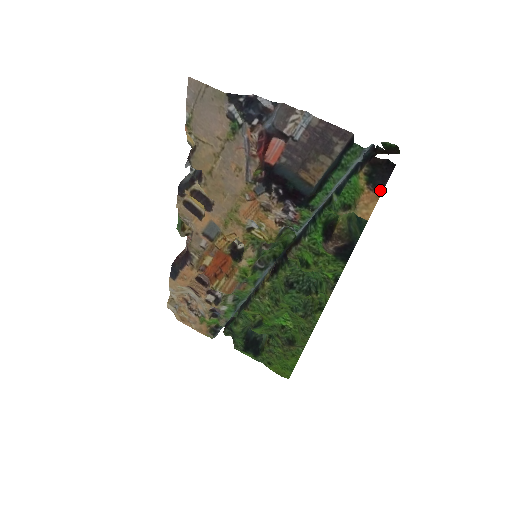
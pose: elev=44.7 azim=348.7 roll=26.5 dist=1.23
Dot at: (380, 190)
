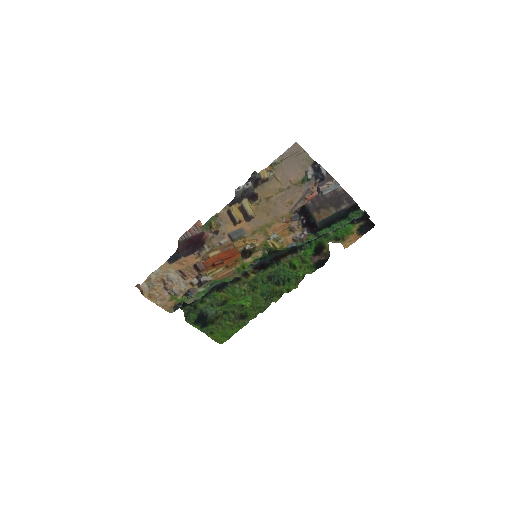
Dot at: (361, 235)
